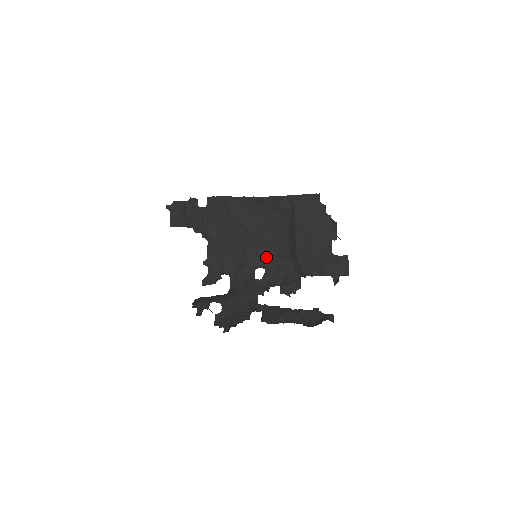
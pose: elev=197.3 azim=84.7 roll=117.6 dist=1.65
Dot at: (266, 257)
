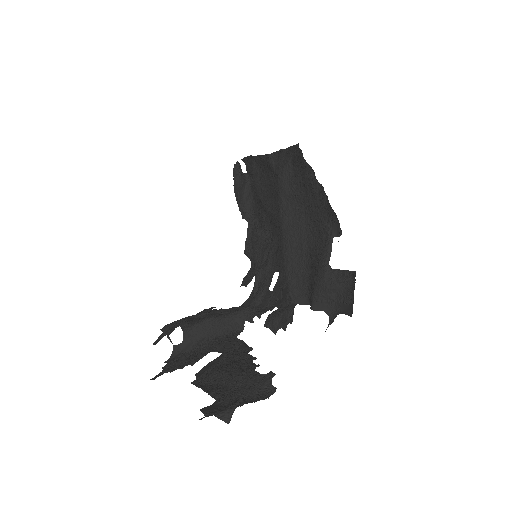
Dot at: occluded
